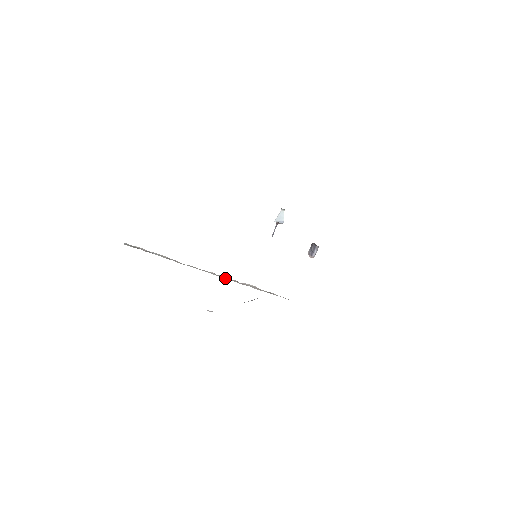
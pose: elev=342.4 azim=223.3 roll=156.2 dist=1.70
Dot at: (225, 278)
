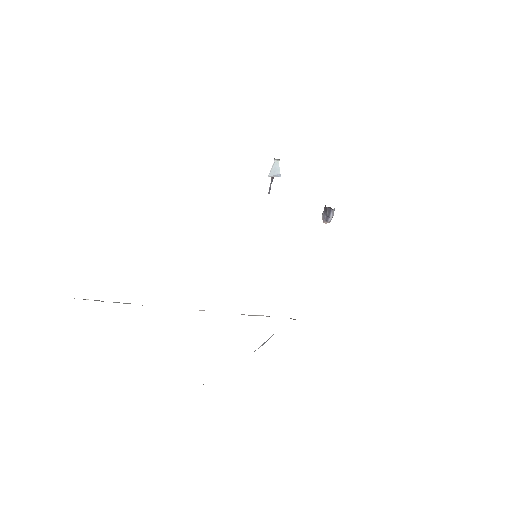
Dot at: occluded
